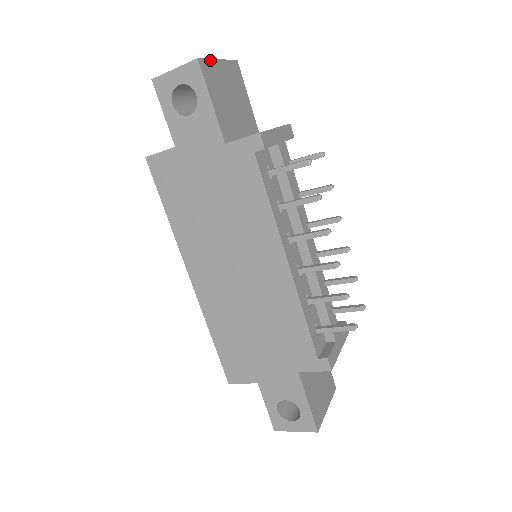
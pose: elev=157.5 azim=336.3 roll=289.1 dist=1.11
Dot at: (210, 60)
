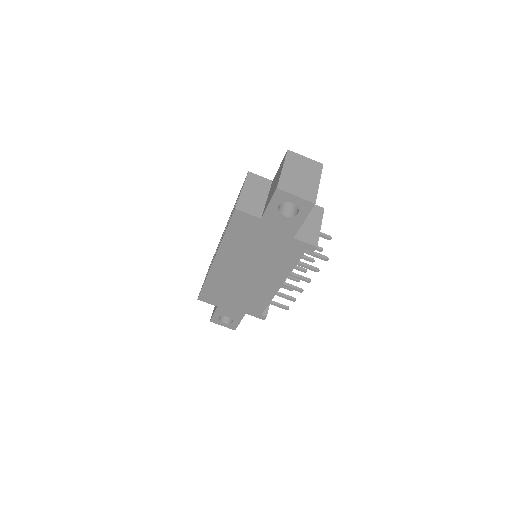
Dot at: (317, 193)
